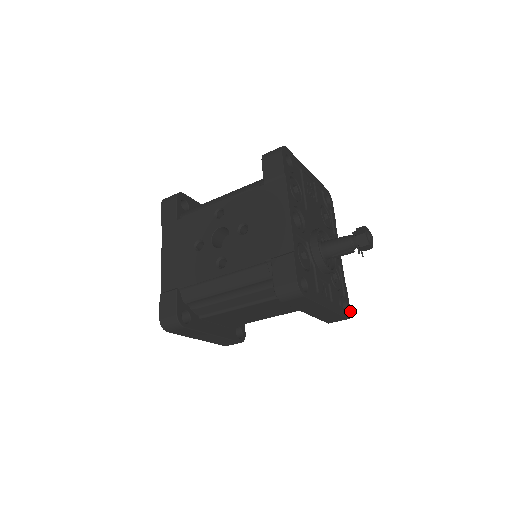
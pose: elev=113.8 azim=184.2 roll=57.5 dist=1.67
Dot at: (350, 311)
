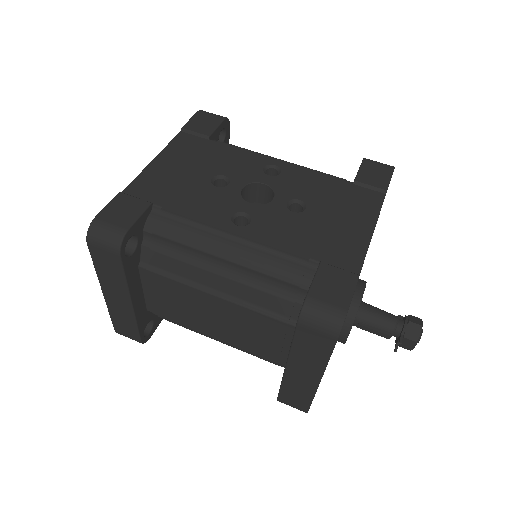
Dot at: occluded
